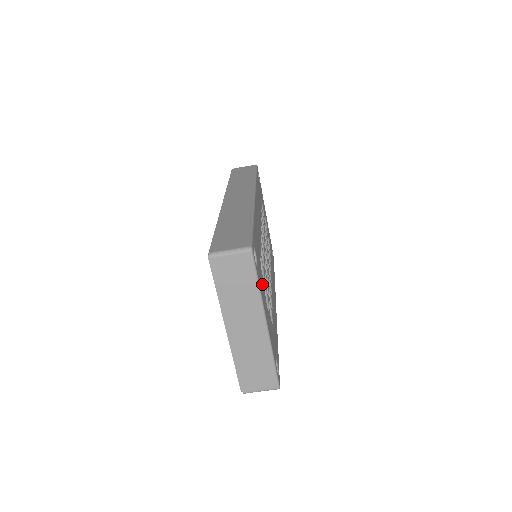
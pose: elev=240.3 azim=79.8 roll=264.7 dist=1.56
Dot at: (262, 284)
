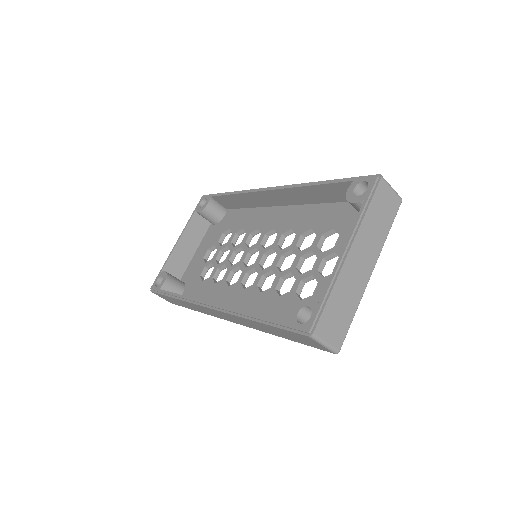
Dot at: occluded
